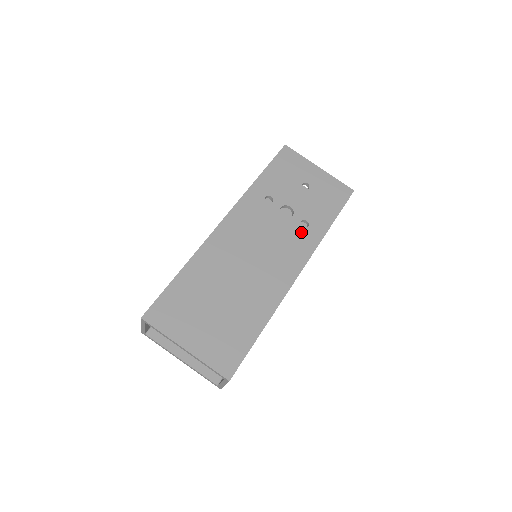
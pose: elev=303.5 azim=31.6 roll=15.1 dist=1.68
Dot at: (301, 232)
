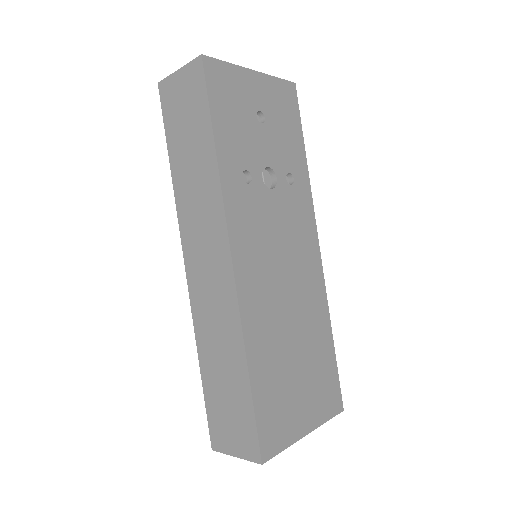
Dot at: (294, 194)
